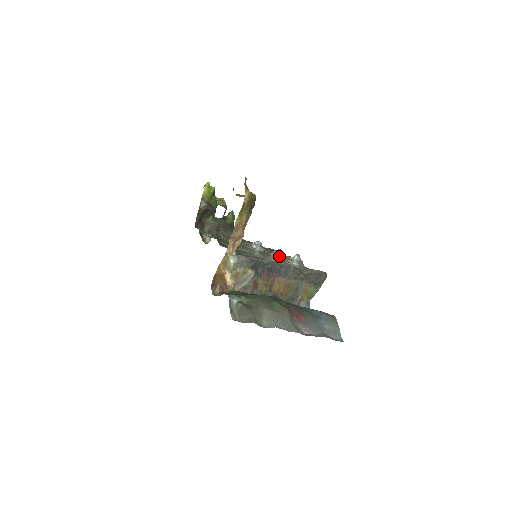
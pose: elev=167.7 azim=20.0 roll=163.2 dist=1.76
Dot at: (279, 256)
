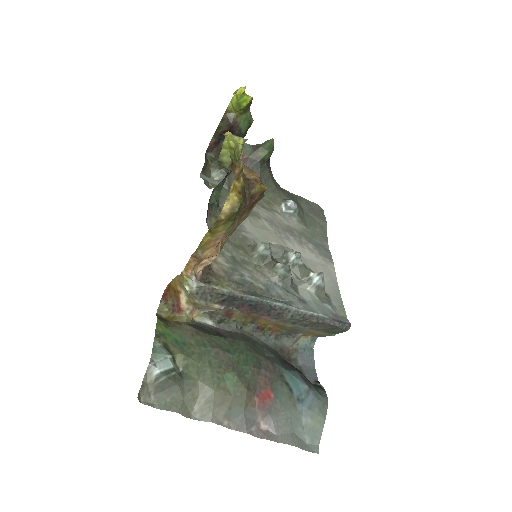
Dot at: (286, 275)
